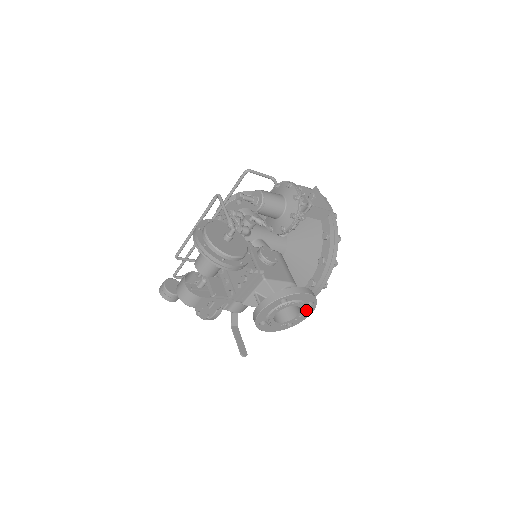
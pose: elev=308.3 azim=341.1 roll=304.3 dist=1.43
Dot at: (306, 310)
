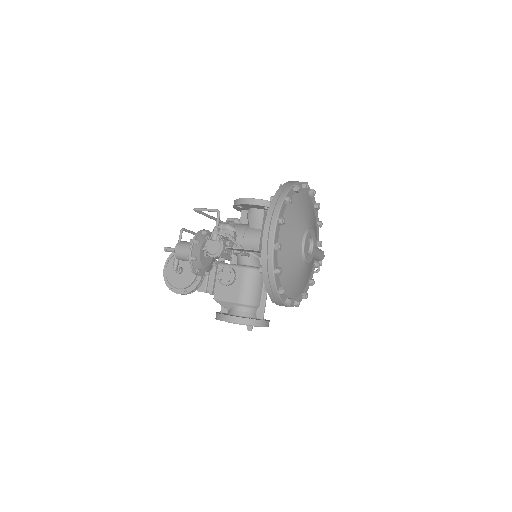
Dot at: occluded
